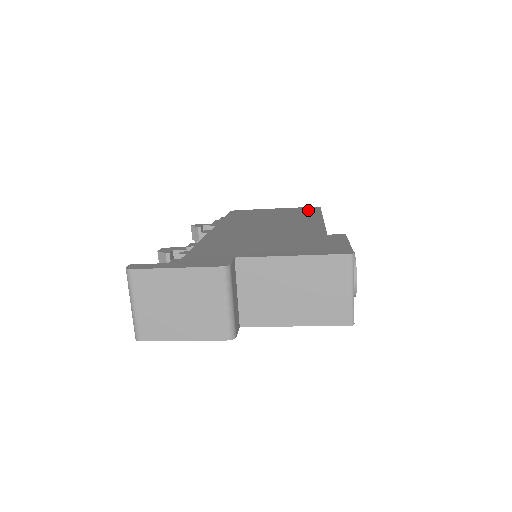
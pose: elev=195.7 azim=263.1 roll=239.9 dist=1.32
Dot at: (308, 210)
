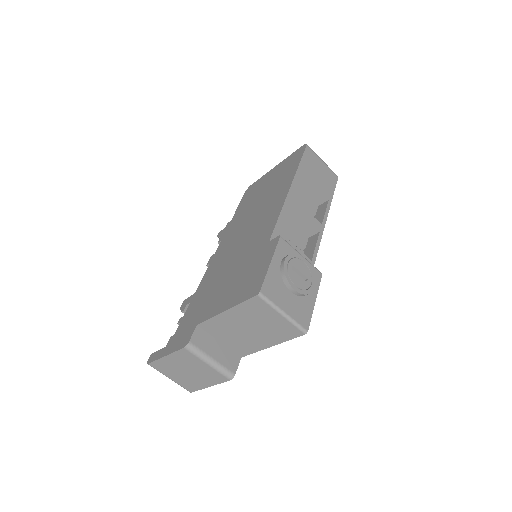
Dot at: (293, 162)
